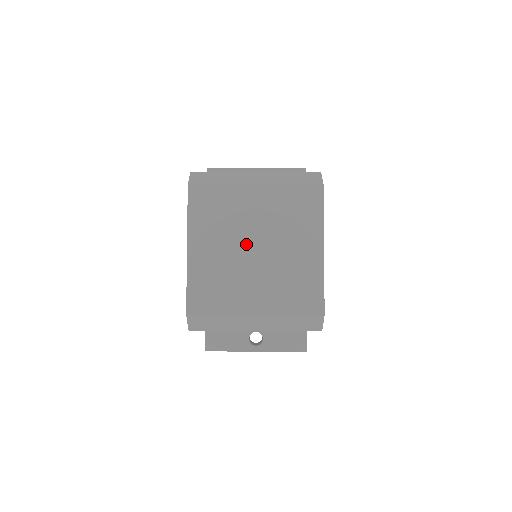
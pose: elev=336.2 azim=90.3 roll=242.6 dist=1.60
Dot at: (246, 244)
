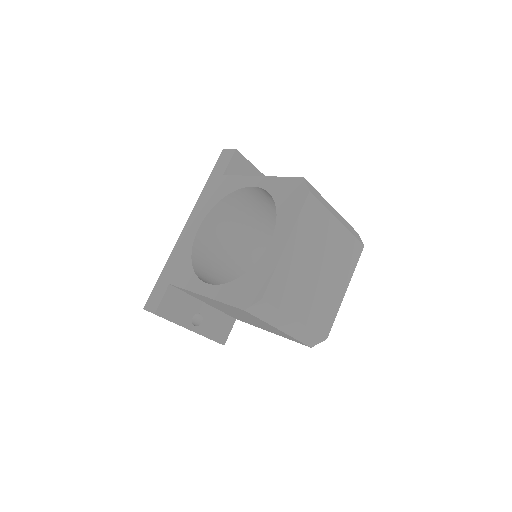
Dot at: (316, 262)
